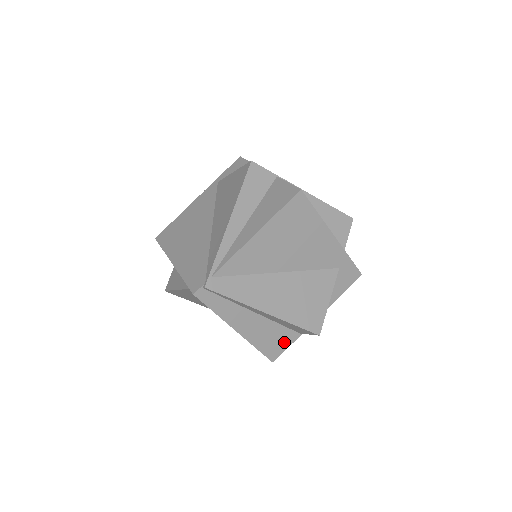
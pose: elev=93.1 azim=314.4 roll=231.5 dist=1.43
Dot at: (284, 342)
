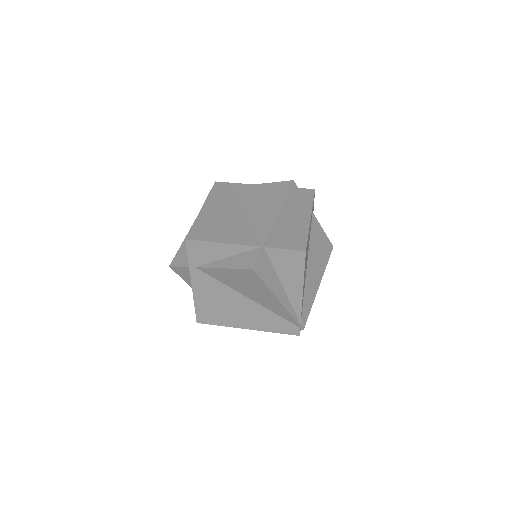
Dot at: occluded
